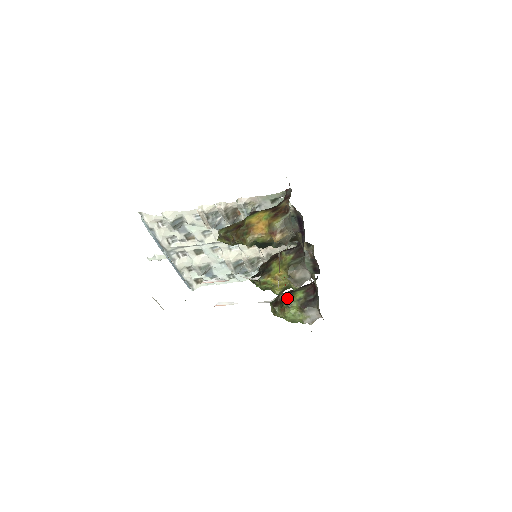
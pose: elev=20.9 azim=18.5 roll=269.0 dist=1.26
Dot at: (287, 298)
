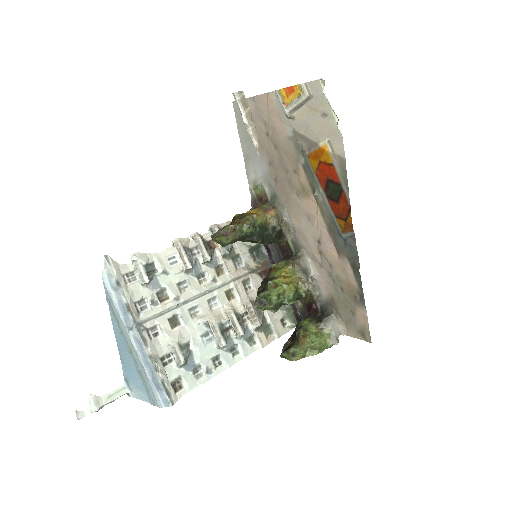
Dot at: (297, 328)
